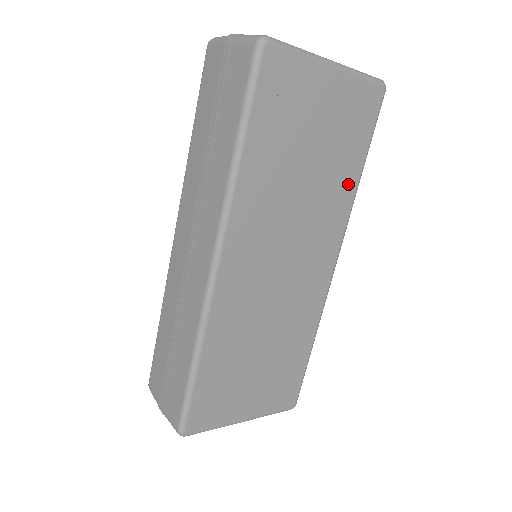
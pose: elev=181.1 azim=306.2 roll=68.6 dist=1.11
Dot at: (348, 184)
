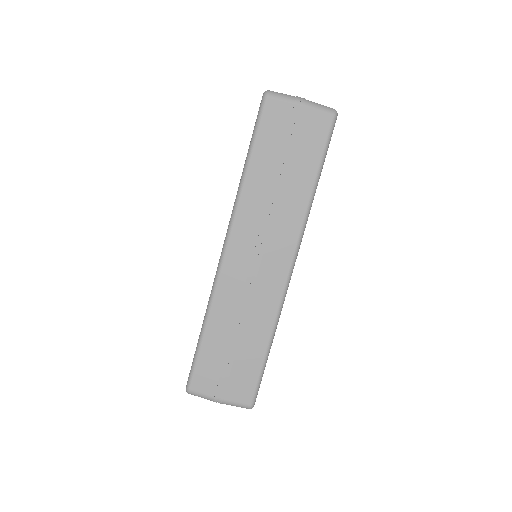
Dot at: occluded
